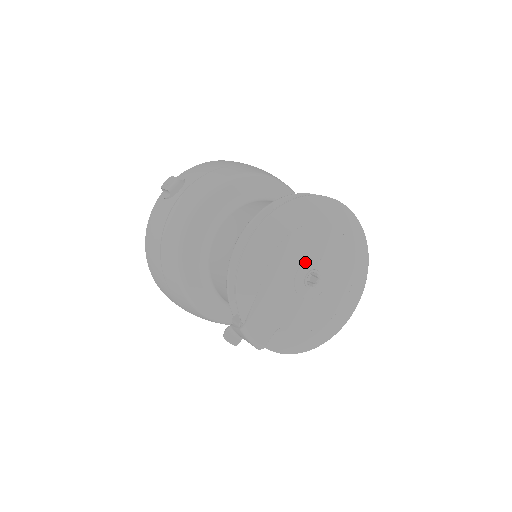
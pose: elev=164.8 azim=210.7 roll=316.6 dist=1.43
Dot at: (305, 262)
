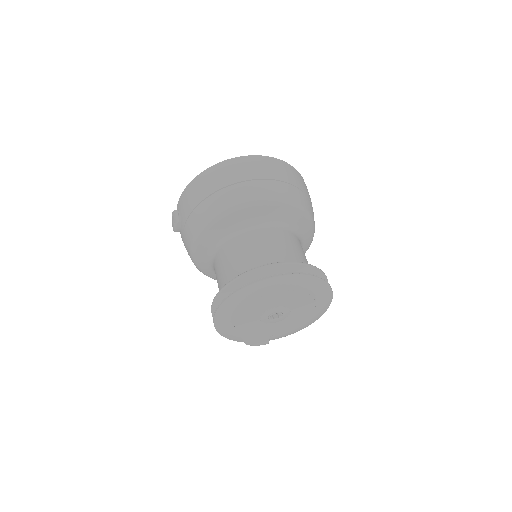
Dot at: (262, 314)
